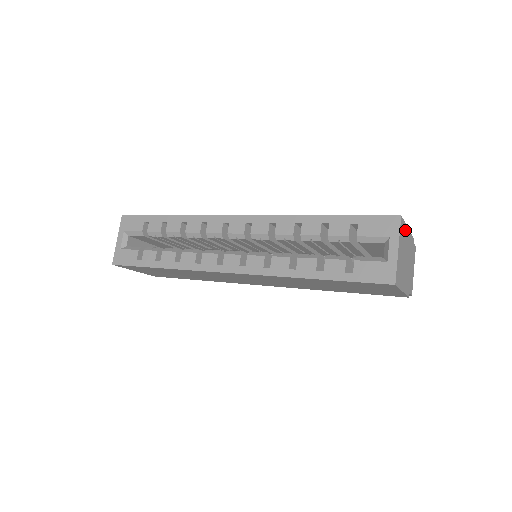
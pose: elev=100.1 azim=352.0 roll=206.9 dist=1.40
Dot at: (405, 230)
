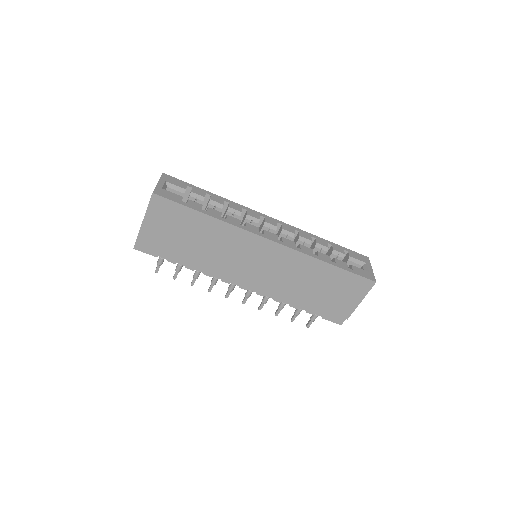
Dot at: occluded
